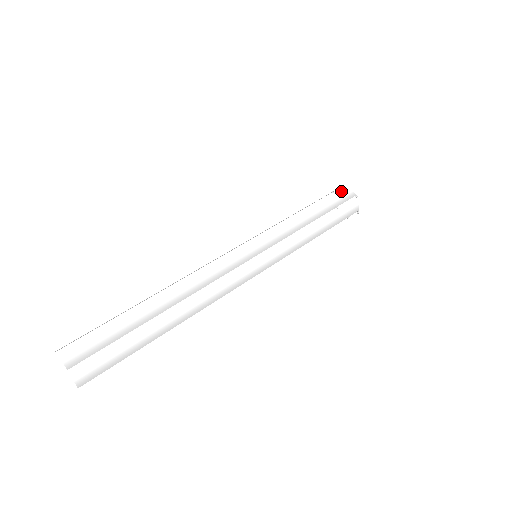
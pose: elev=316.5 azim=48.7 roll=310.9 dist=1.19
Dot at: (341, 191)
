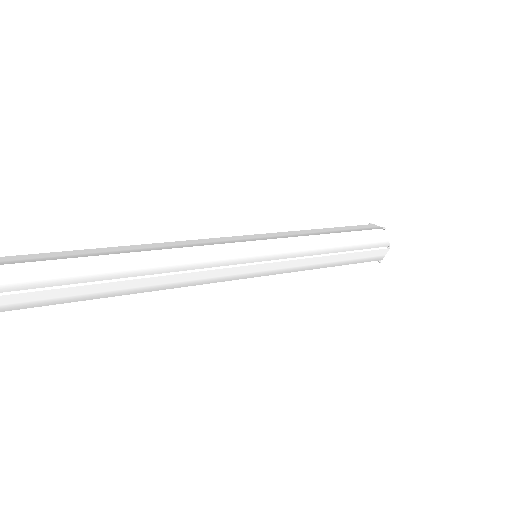
Dot at: (367, 225)
